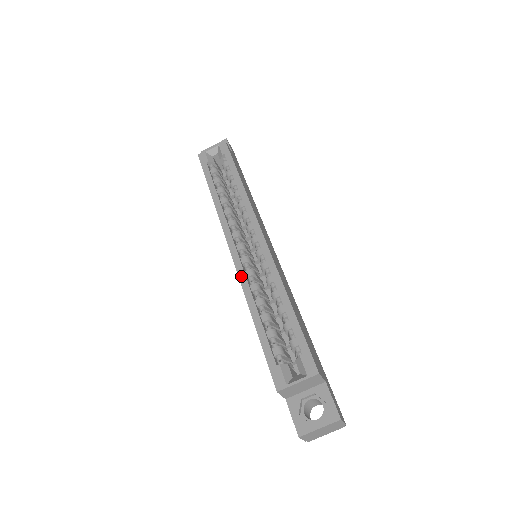
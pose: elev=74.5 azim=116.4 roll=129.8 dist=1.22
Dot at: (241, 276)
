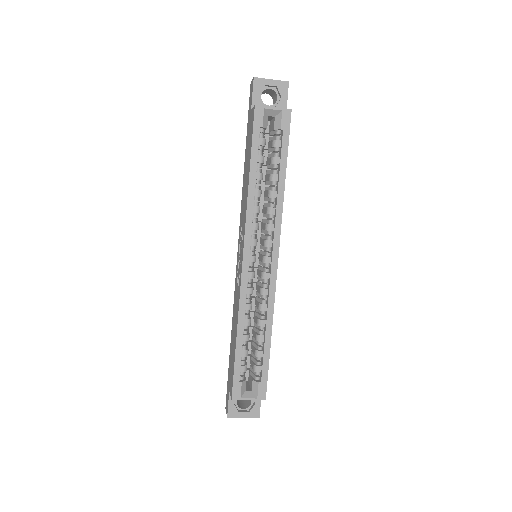
Dot at: (243, 293)
